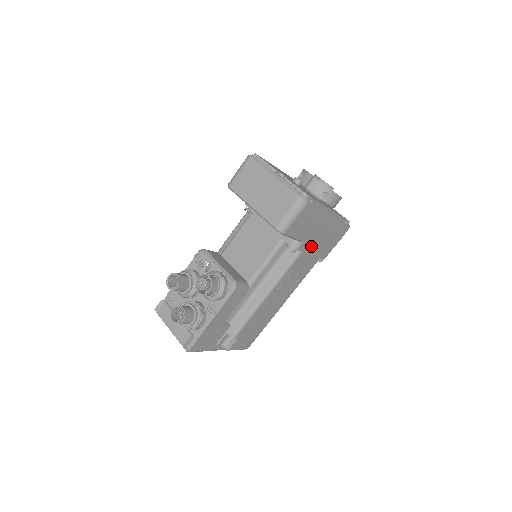
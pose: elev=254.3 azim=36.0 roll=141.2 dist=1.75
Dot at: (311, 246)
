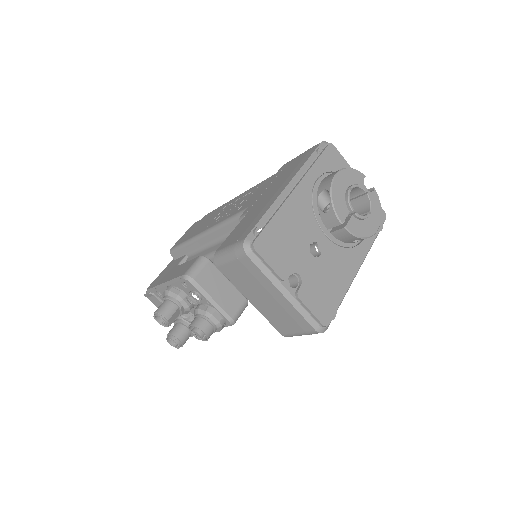
Dot at: occluded
